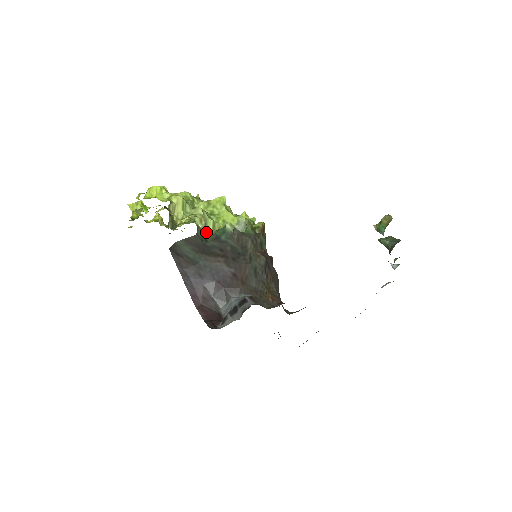
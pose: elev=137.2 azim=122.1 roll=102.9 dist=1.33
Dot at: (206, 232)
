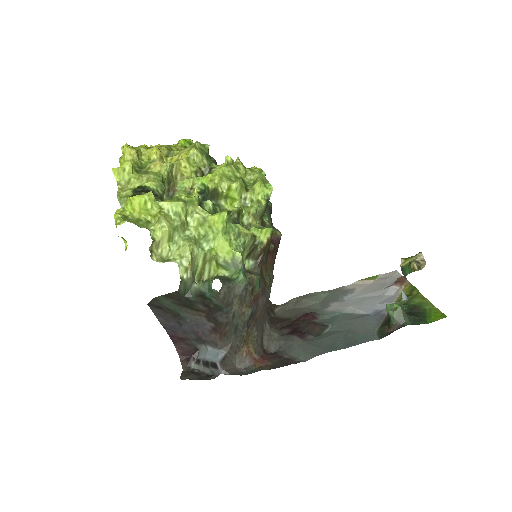
Dot at: (190, 283)
